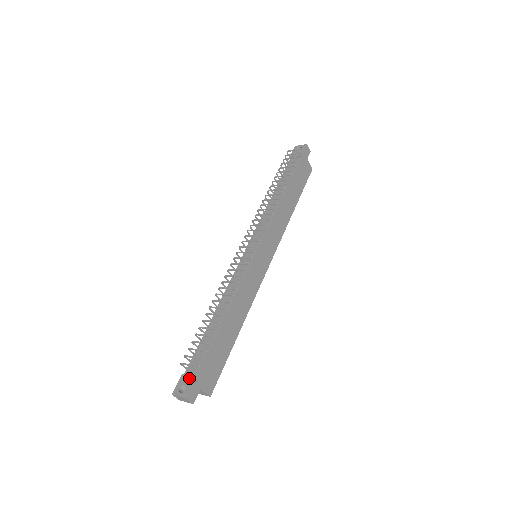
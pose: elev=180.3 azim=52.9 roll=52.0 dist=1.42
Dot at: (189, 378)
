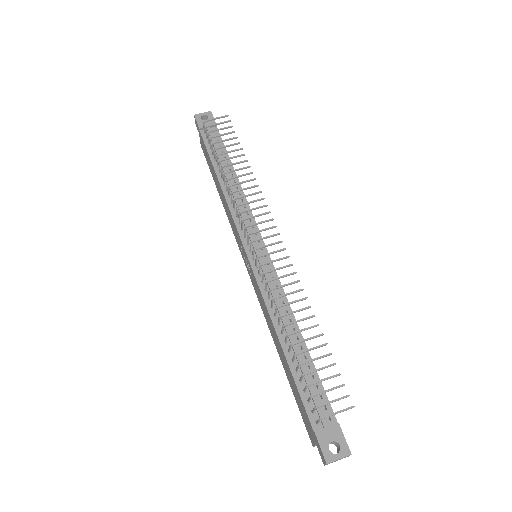
Dot at: (331, 430)
